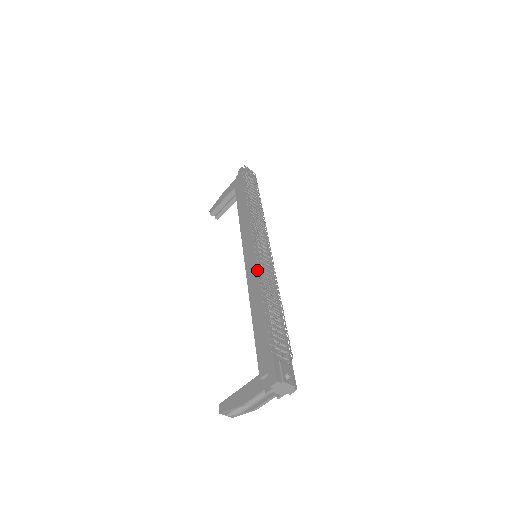
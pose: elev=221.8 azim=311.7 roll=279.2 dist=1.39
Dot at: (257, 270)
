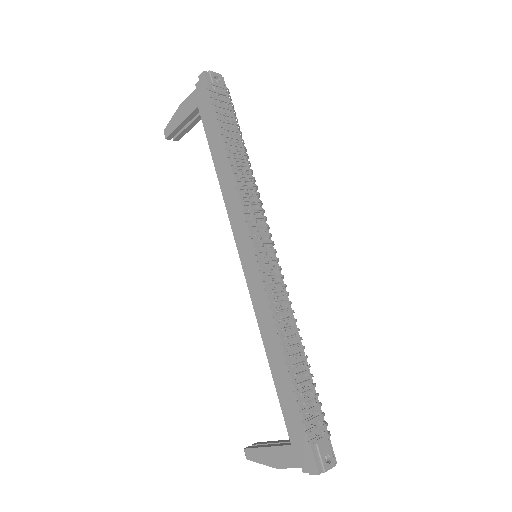
Dot at: (266, 298)
